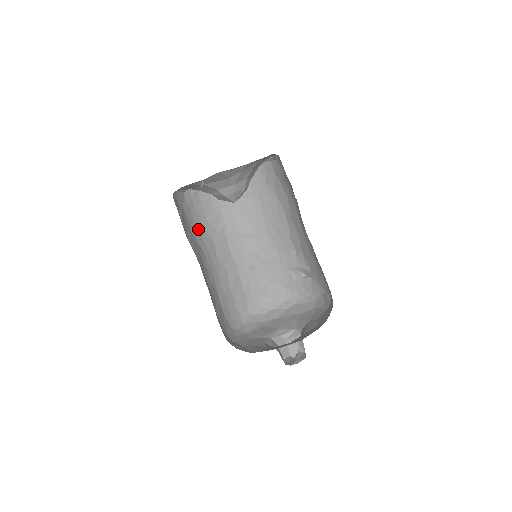
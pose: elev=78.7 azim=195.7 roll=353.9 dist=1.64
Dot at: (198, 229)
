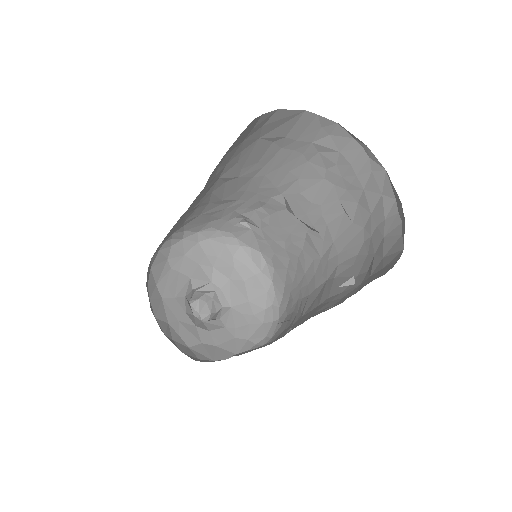
Dot at: occluded
